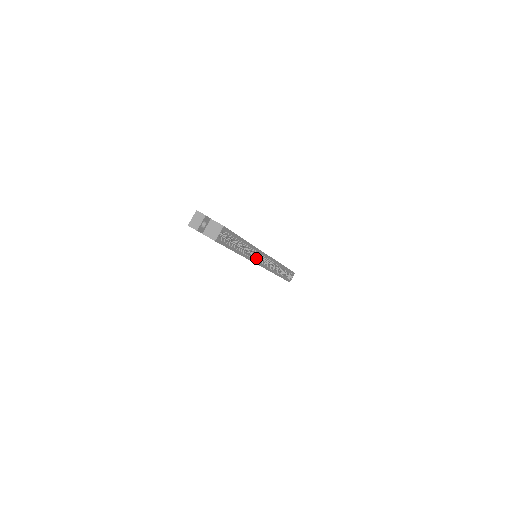
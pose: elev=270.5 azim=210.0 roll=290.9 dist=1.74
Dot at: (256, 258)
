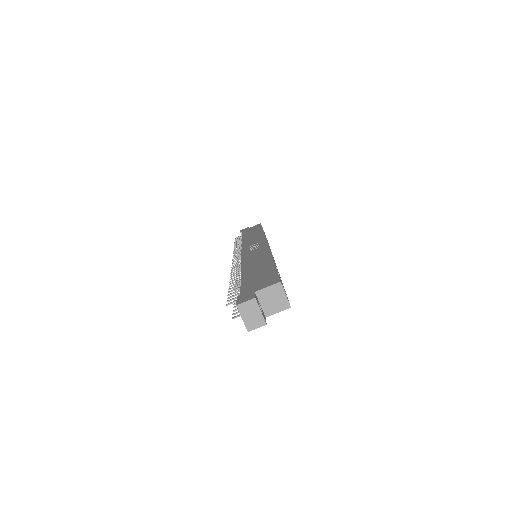
Dot at: occluded
